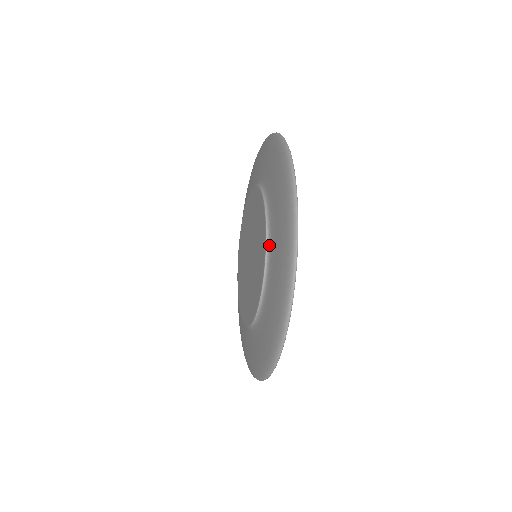
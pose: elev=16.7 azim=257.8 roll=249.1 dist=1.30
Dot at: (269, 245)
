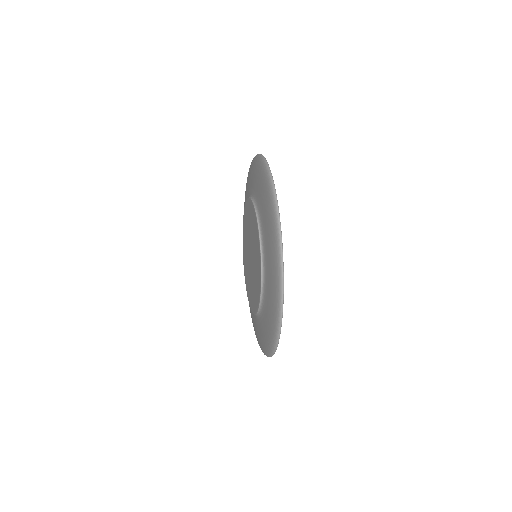
Dot at: (263, 262)
